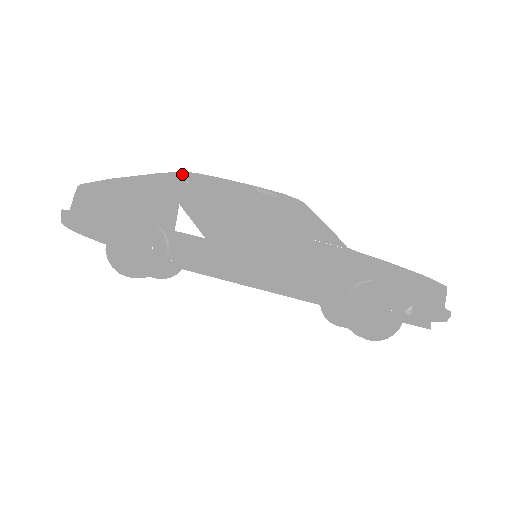
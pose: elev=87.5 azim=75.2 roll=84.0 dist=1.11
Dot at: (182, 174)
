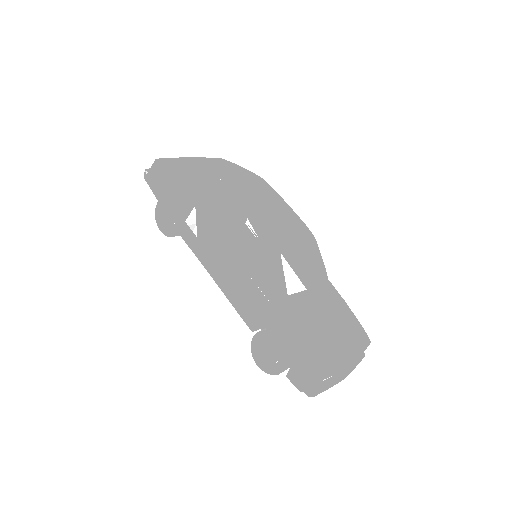
Dot at: (210, 183)
